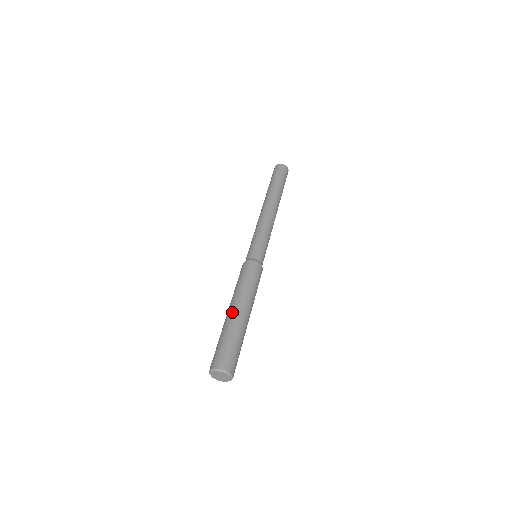
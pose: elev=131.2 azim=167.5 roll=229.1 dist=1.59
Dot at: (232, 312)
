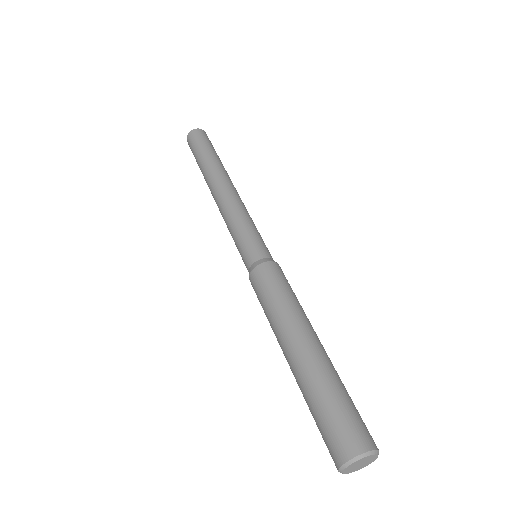
Dot at: (310, 346)
